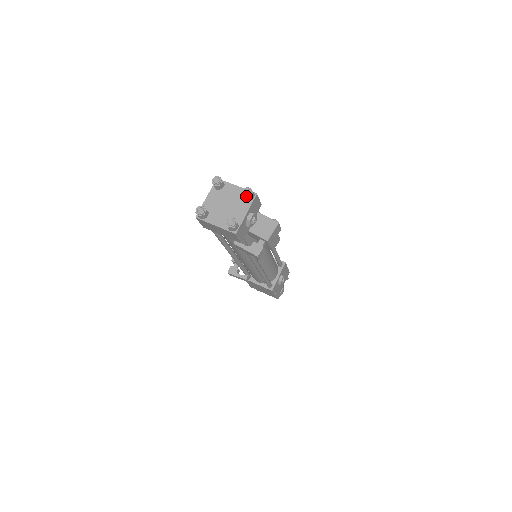
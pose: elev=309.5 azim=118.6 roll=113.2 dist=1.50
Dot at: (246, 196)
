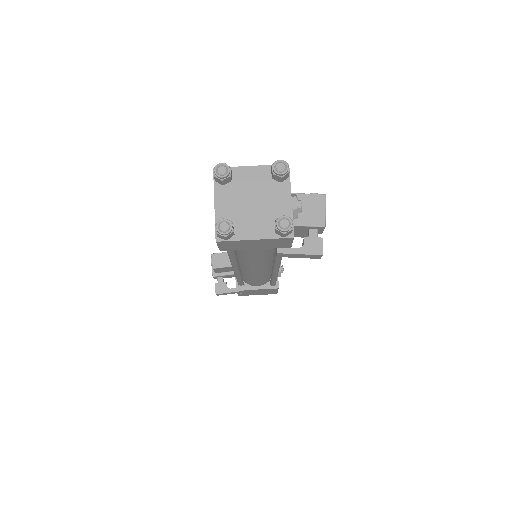
Dot at: (283, 174)
